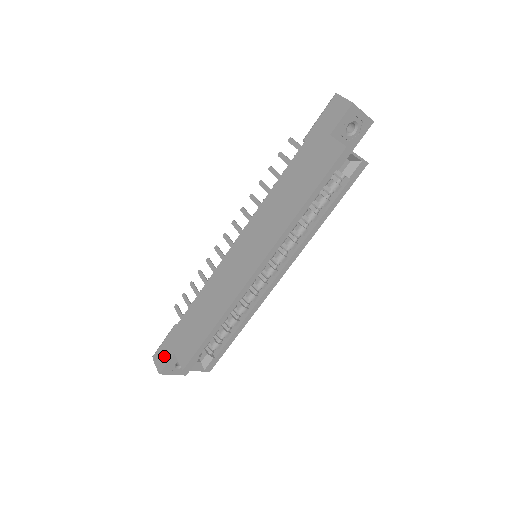
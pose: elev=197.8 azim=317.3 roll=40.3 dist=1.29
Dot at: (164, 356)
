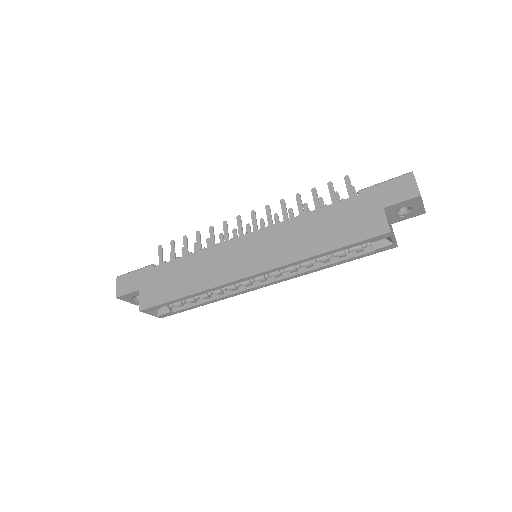
Dot at: (128, 285)
